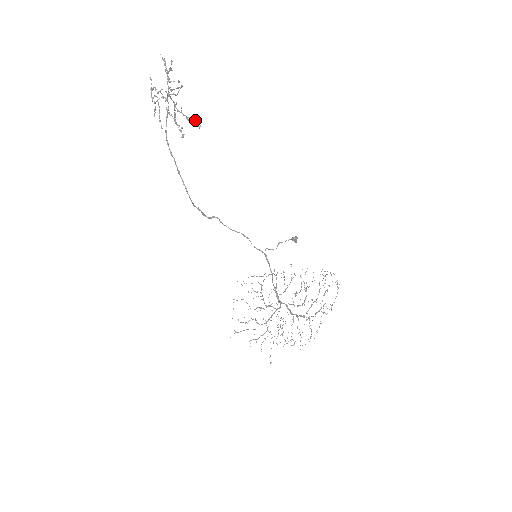
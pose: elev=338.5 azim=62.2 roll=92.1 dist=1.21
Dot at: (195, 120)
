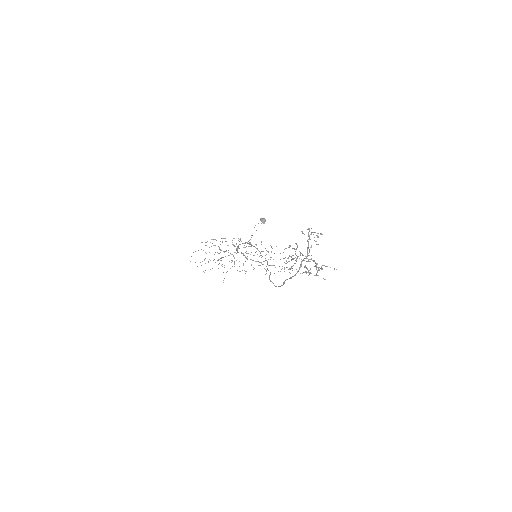
Dot at: (322, 268)
